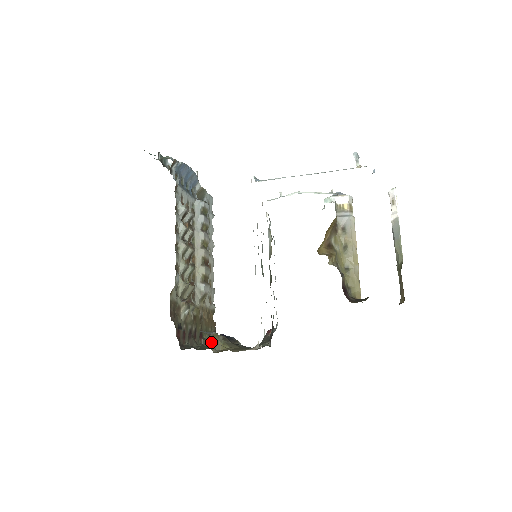
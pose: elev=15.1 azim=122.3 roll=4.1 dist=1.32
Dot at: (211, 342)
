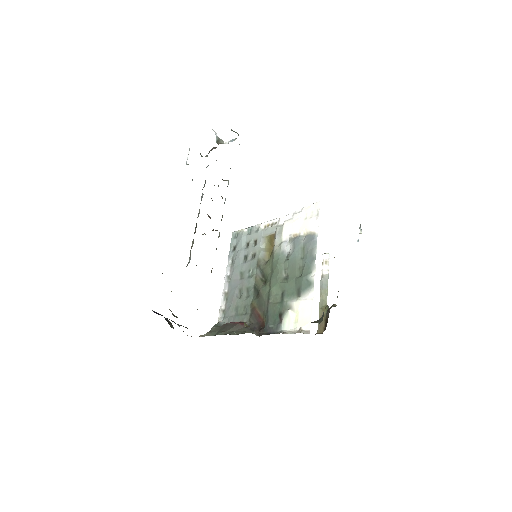
Dot at: occluded
